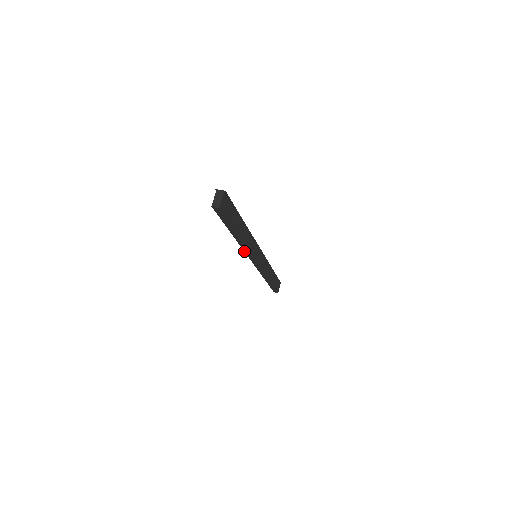
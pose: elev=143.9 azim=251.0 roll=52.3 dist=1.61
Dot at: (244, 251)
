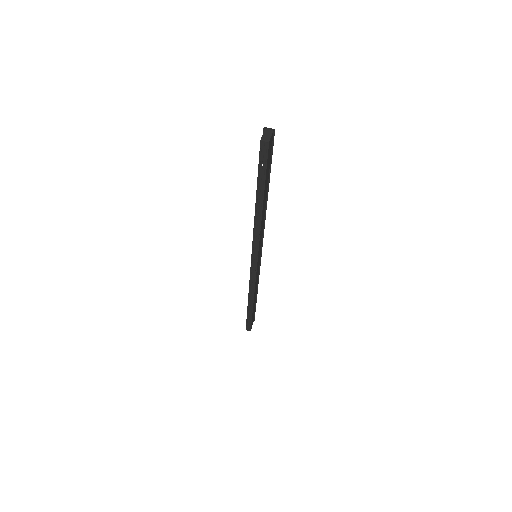
Dot at: (253, 238)
